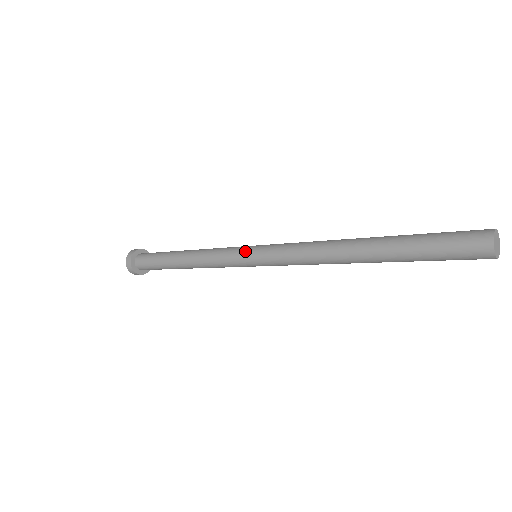
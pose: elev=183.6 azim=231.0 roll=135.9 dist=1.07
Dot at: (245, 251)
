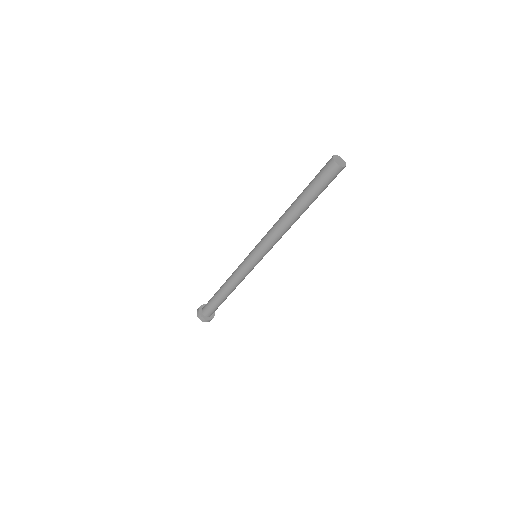
Dot at: (249, 254)
